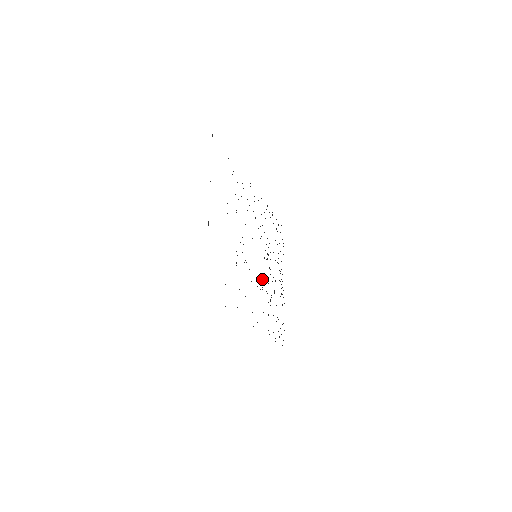
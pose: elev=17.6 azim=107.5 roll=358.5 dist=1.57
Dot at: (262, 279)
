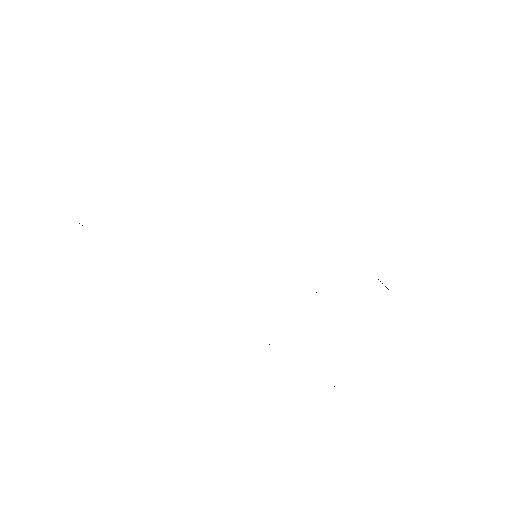
Dot at: occluded
